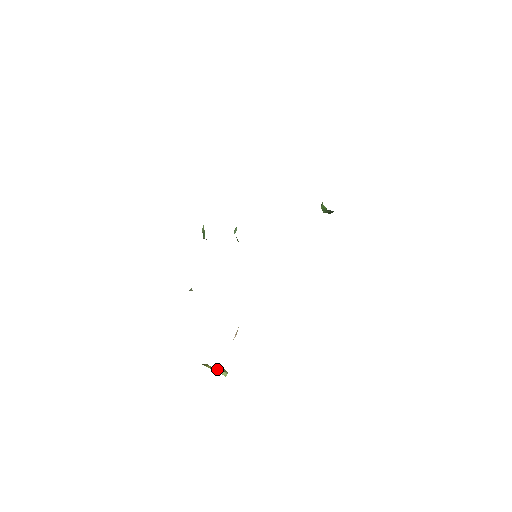
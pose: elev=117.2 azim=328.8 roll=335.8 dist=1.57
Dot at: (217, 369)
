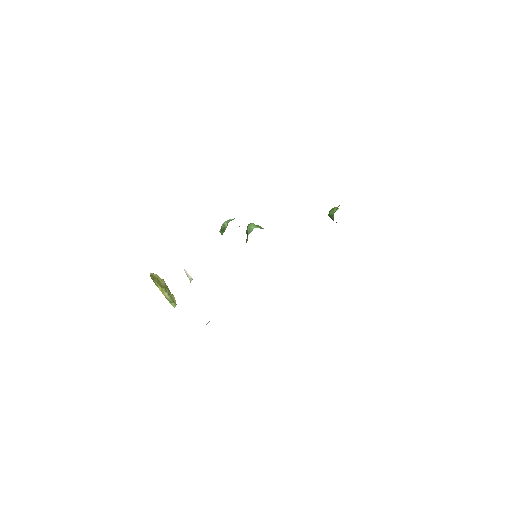
Dot at: (168, 297)
